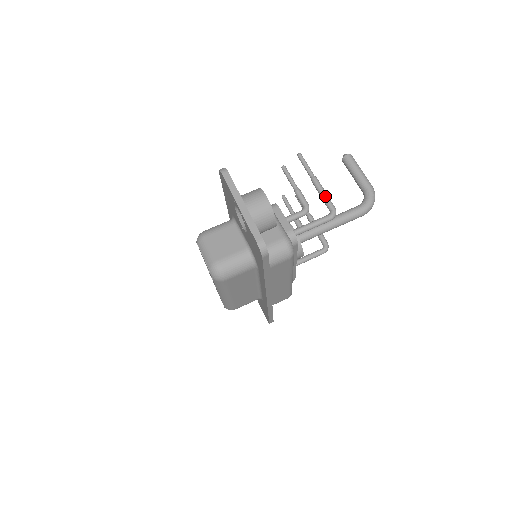
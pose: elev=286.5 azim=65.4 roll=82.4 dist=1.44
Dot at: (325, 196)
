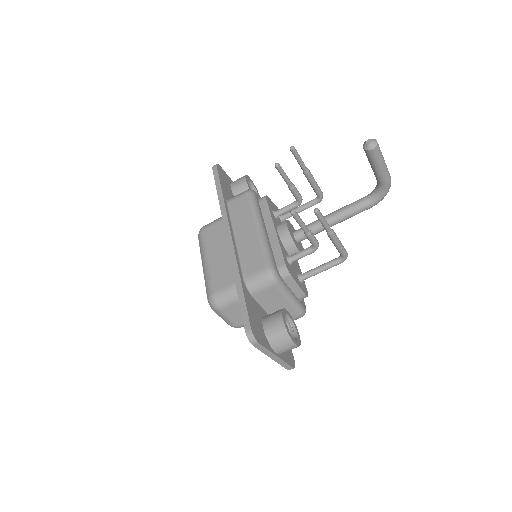
Dot at: (340, 249)
